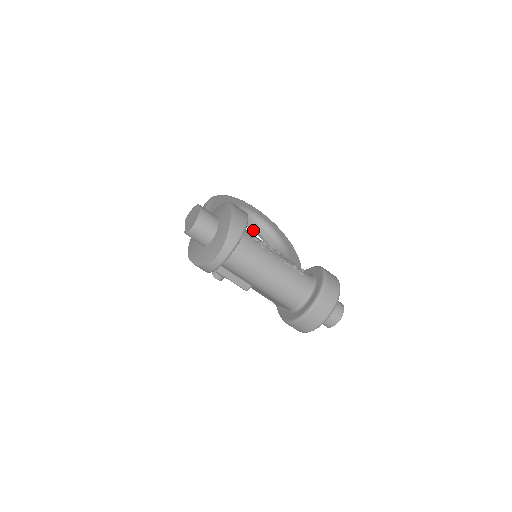
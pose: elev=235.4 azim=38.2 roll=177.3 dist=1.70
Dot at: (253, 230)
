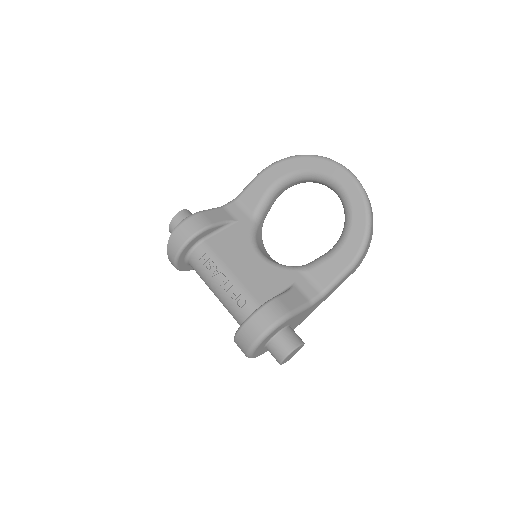
Dot at: occluded
